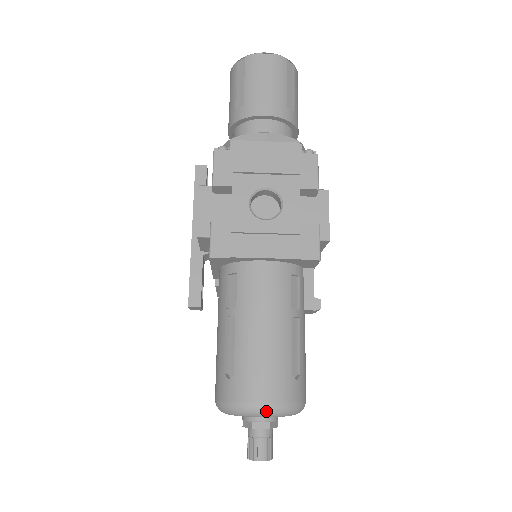
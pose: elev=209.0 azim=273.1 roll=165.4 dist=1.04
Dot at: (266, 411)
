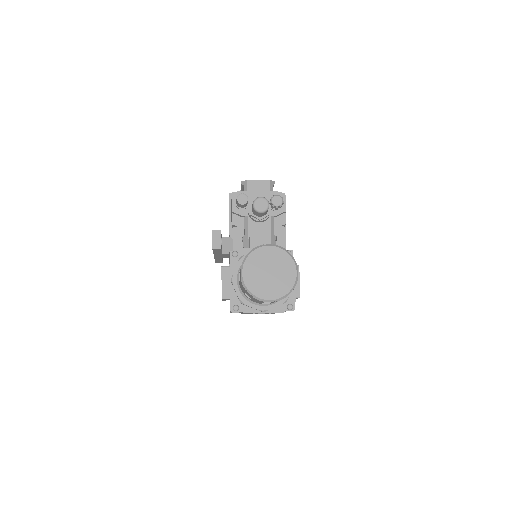
Dot at: occluded
